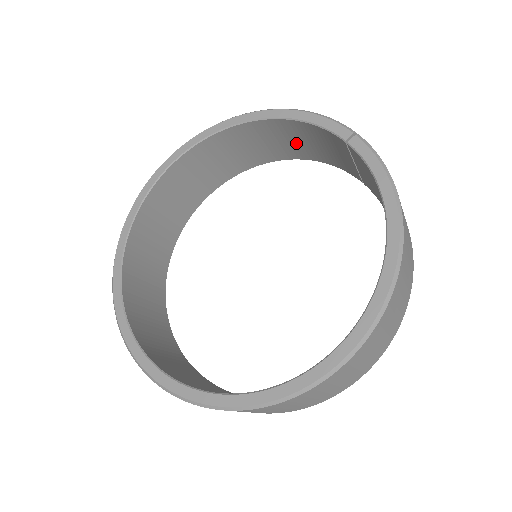
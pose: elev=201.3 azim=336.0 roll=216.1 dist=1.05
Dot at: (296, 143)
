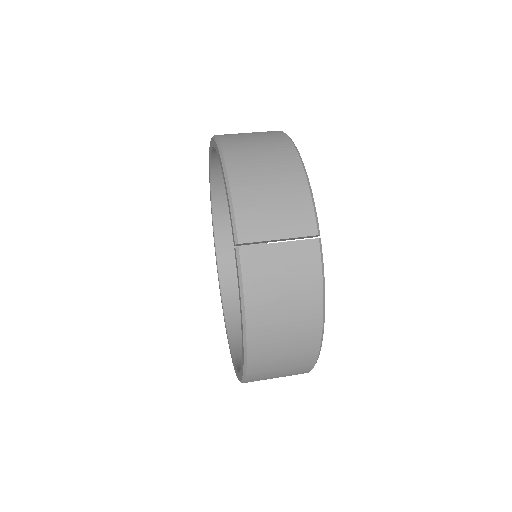
Dot at: occluded
